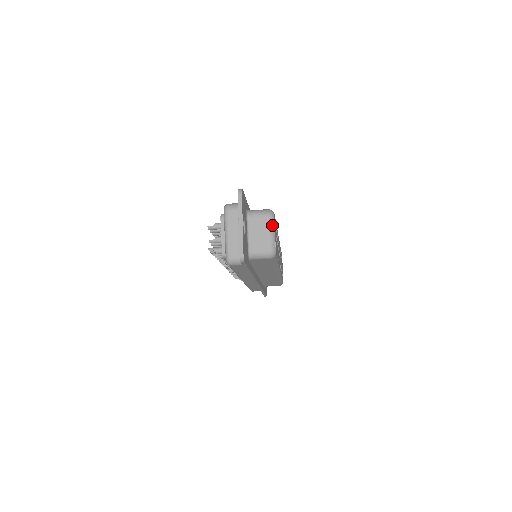
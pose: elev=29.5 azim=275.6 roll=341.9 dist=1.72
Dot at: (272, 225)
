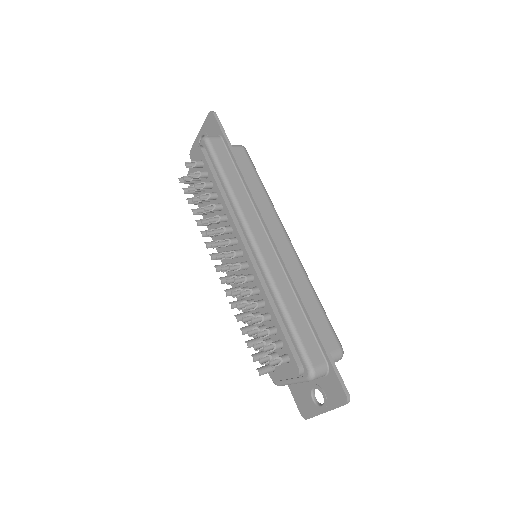
Dot at: occluded
